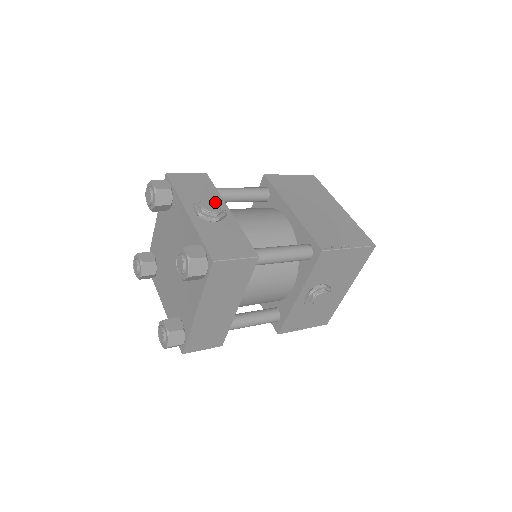
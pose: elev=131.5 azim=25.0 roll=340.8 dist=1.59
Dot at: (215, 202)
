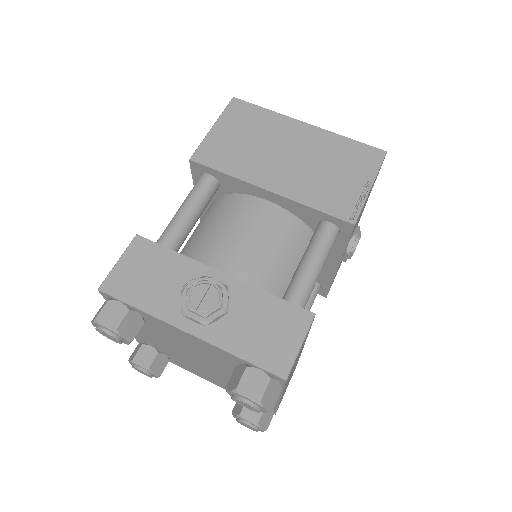
Dot at: (201, 285)
